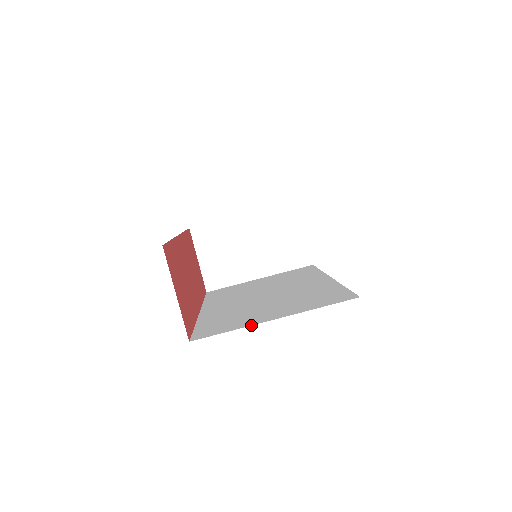
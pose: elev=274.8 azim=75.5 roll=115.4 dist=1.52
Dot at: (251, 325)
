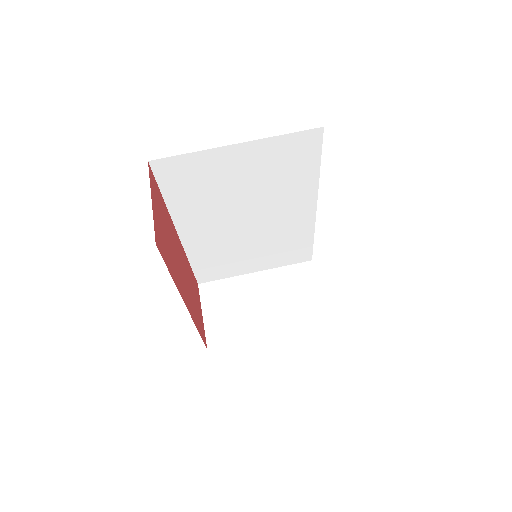
Dot at: occluded
